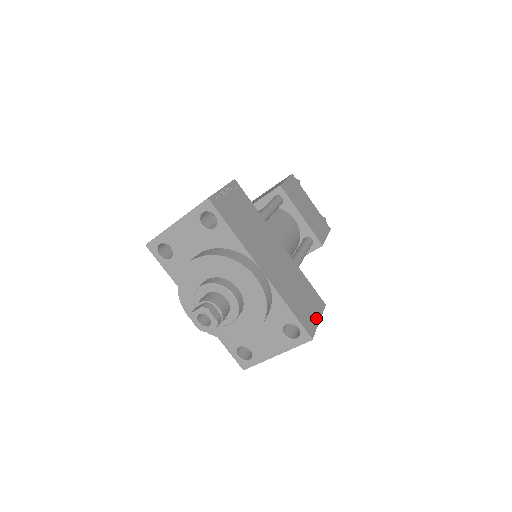
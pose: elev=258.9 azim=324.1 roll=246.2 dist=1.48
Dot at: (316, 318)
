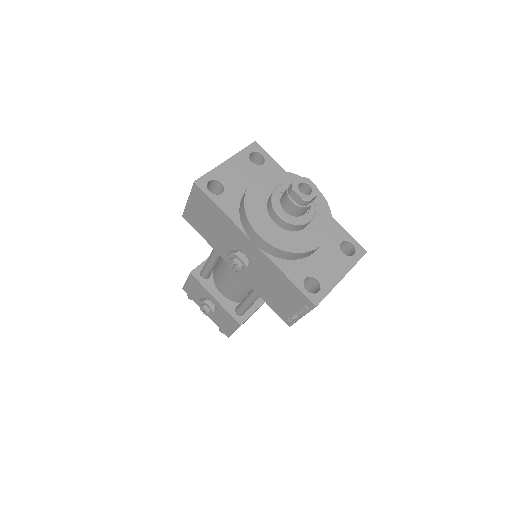
Dot at: occluded
